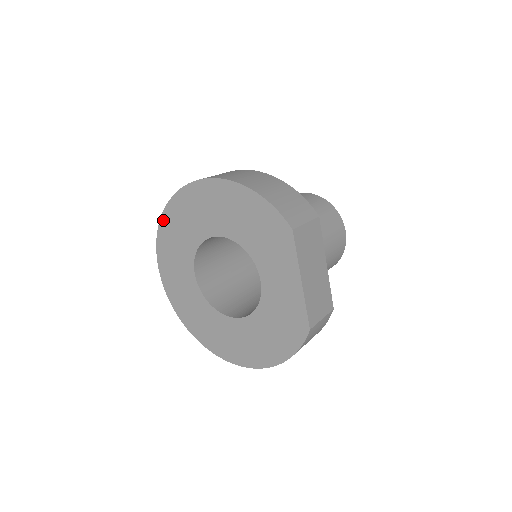
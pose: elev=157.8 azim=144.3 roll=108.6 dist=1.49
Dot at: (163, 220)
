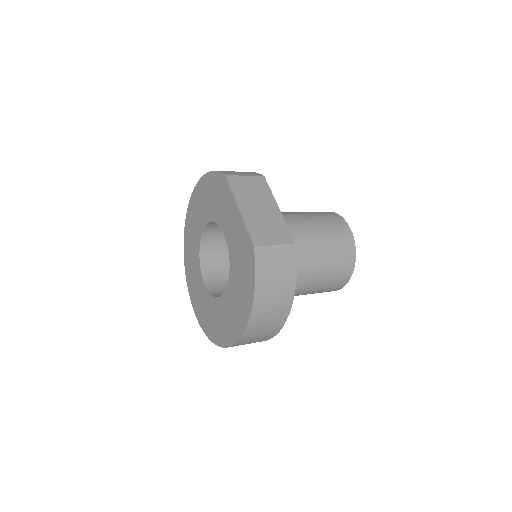
Dot at: (185, 252)
